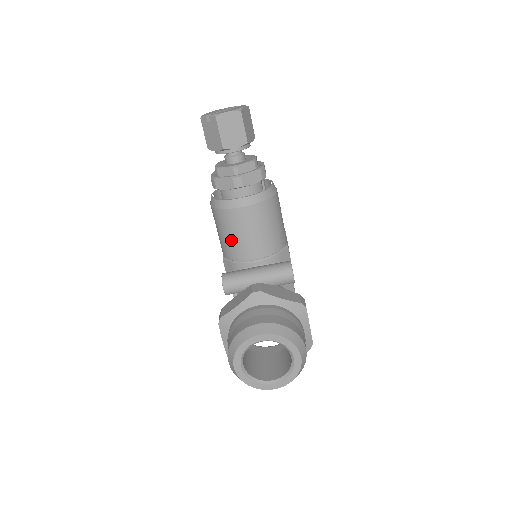
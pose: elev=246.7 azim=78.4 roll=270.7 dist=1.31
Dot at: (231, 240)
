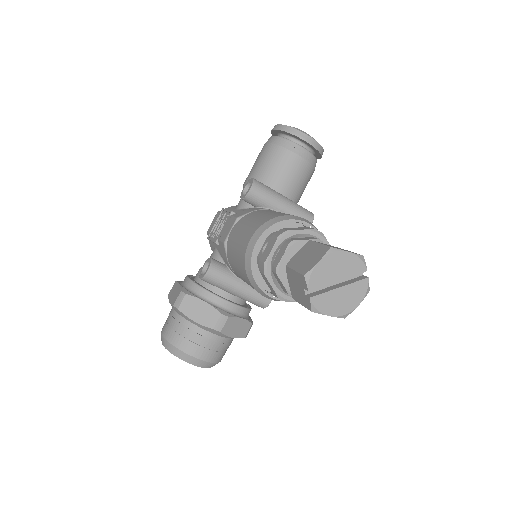
Dot at: (238, 273)
